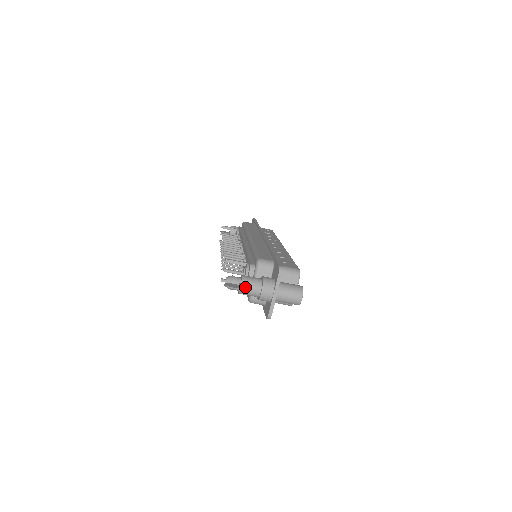
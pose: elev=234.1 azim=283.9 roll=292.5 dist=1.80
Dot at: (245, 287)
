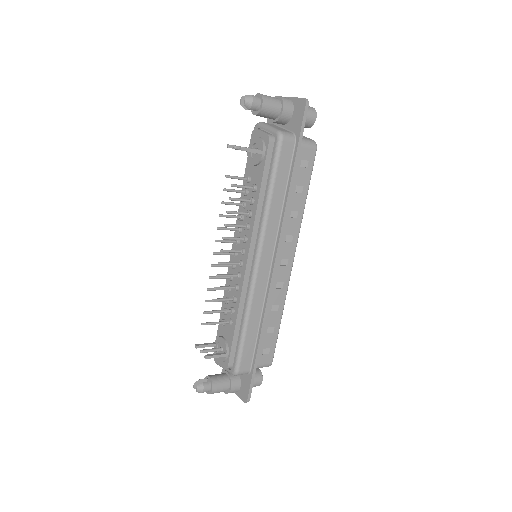
Dot at: occluded
